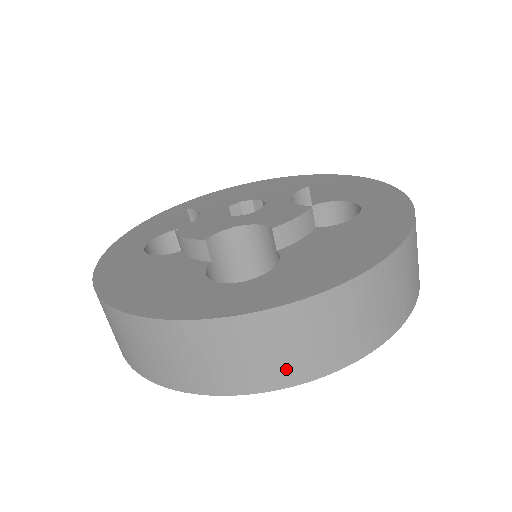
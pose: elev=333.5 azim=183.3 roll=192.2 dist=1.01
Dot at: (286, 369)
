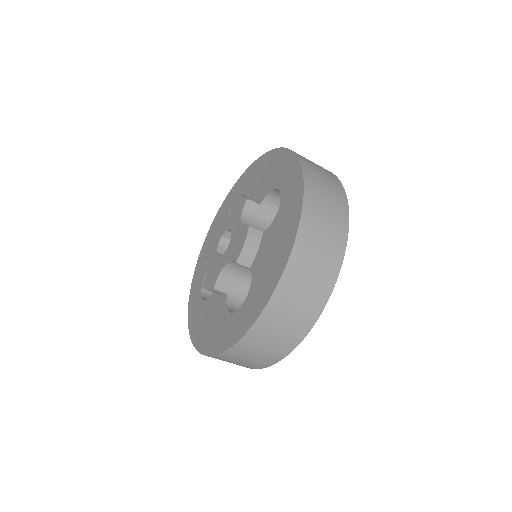
Dot at: (290, 338)
